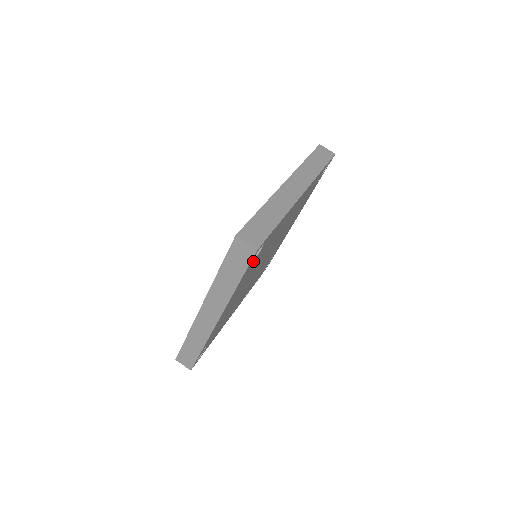
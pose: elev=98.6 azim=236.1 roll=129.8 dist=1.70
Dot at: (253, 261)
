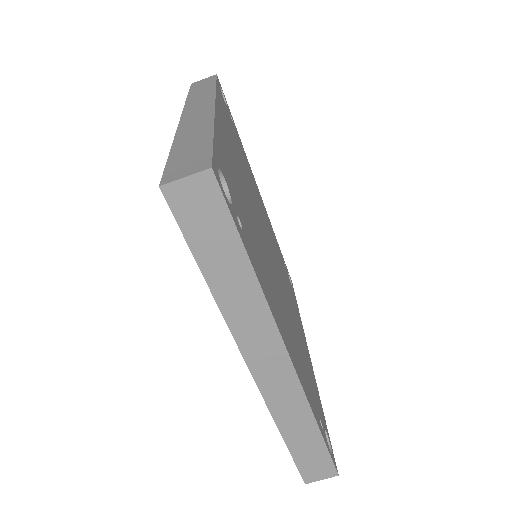
Dot at: (235, 214)
